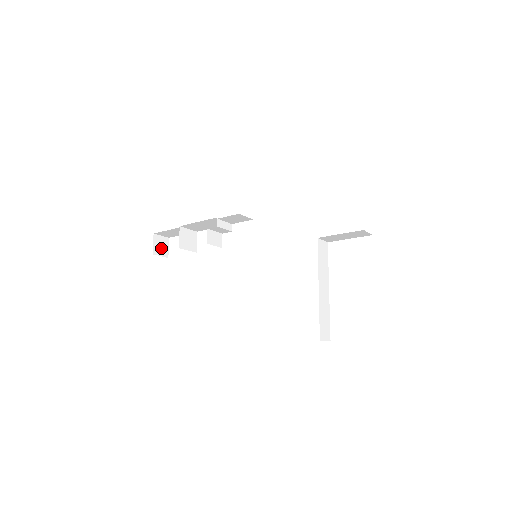
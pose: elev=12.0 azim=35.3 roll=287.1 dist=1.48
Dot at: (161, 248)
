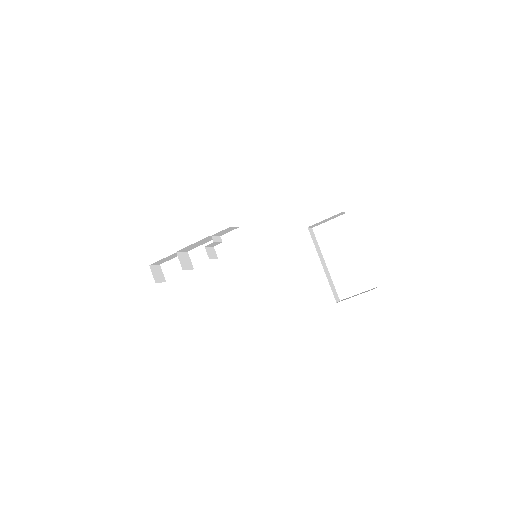
Dot at: (158, 276)
